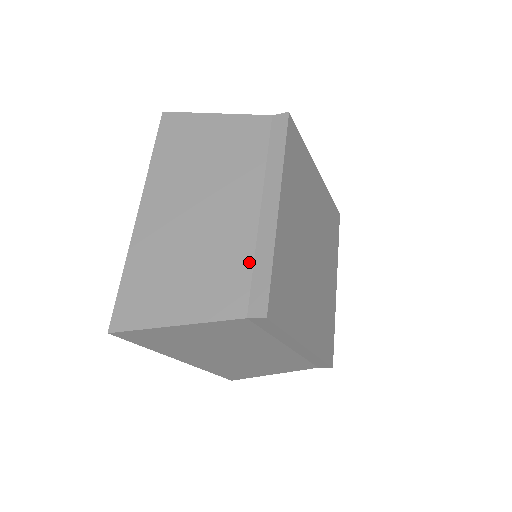
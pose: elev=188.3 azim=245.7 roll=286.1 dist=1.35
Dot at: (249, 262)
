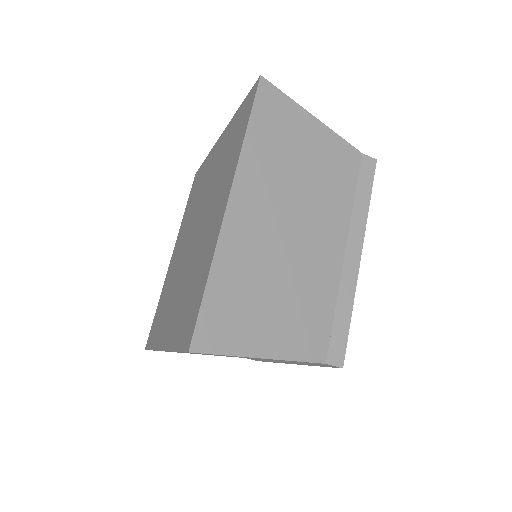
Dot at: (332, 307)
